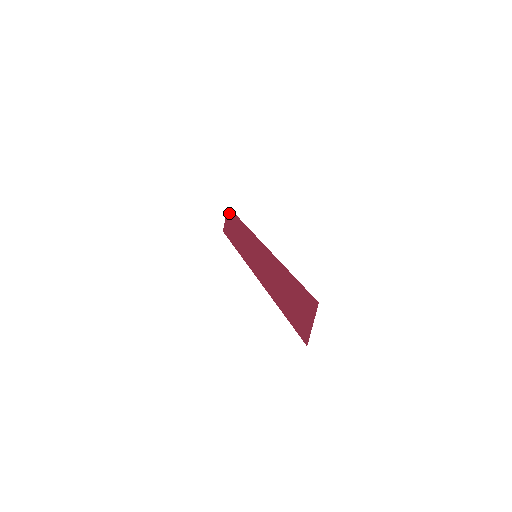
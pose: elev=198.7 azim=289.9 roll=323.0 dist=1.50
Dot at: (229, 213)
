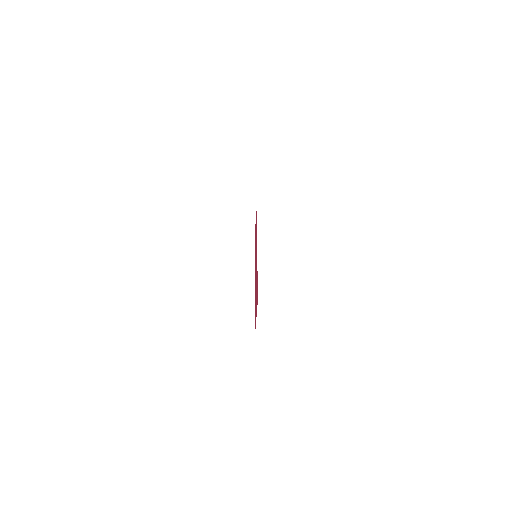
Dot at: (256, 215)
